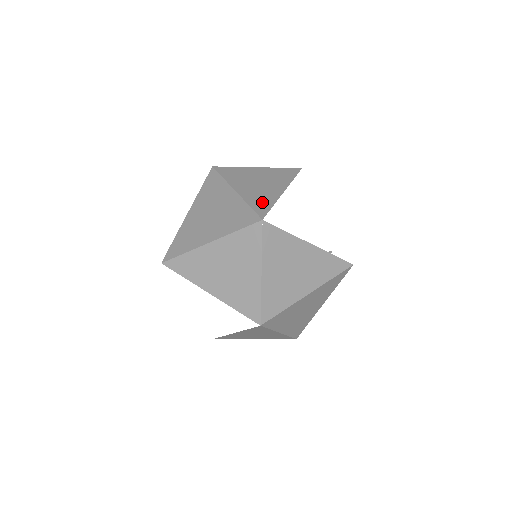
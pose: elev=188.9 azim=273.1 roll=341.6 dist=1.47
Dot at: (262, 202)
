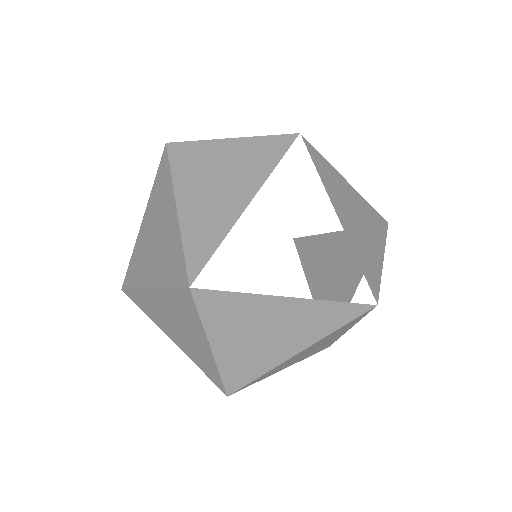
Dot at: (204, 239)
